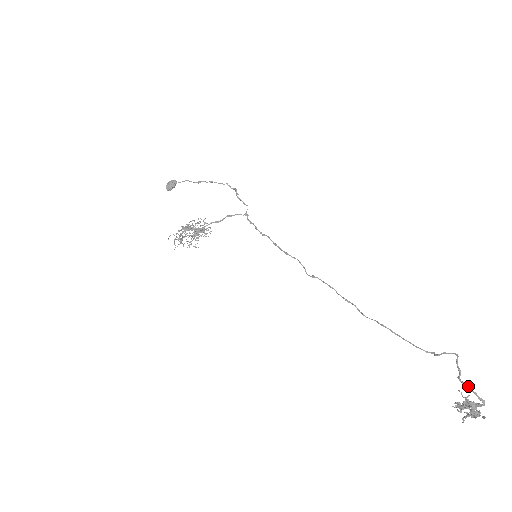
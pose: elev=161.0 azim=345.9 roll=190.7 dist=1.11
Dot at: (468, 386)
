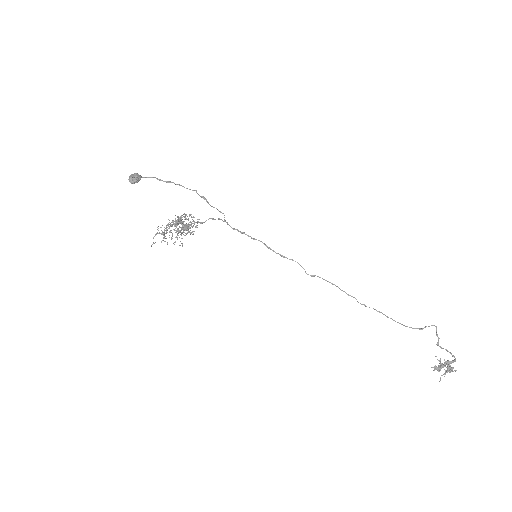
Dot at: occluded
